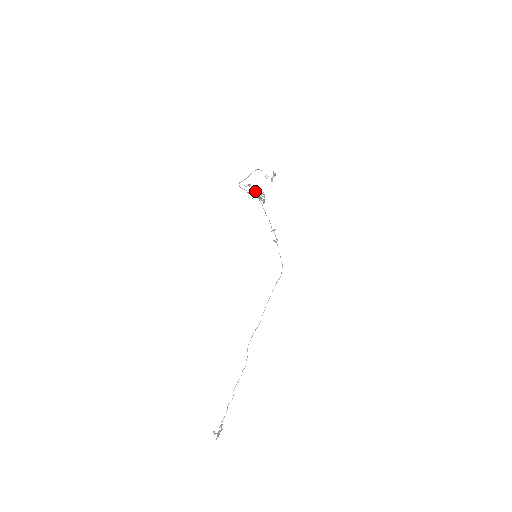
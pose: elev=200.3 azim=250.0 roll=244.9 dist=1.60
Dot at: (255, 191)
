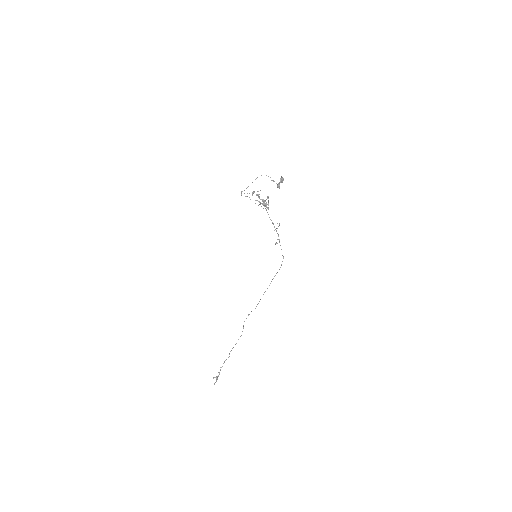
Dot at: (259, 198)
